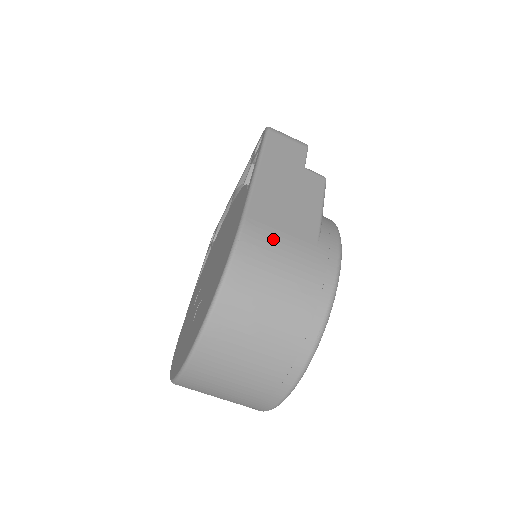
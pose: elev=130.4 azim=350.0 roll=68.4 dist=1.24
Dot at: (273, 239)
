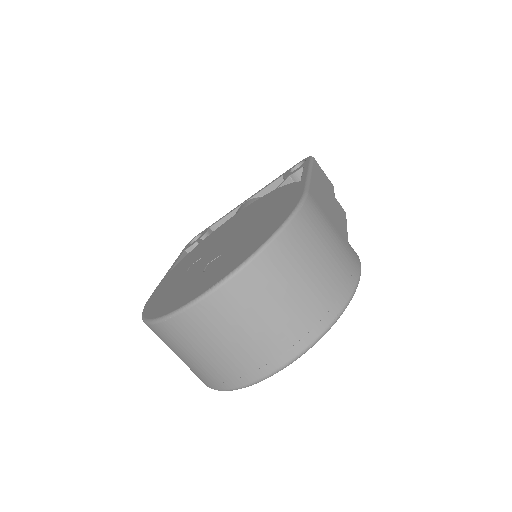
Dot at: (325, 219)
